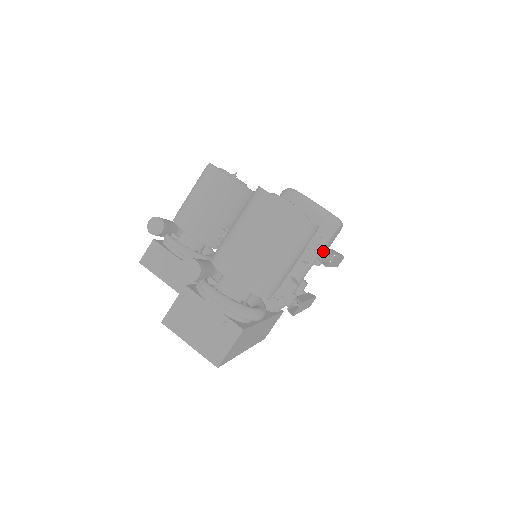
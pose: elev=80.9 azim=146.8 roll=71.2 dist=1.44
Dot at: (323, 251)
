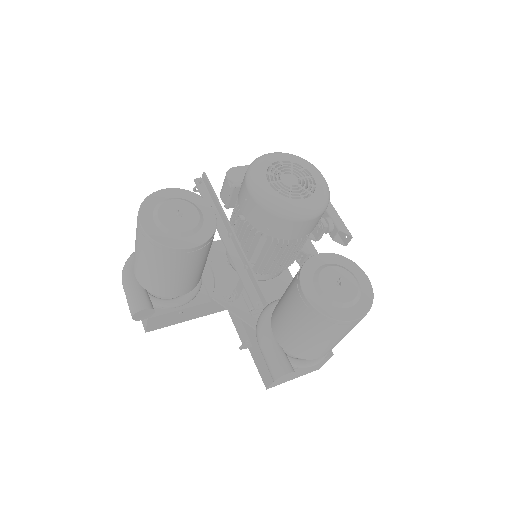
Dot at: (331, 230)
